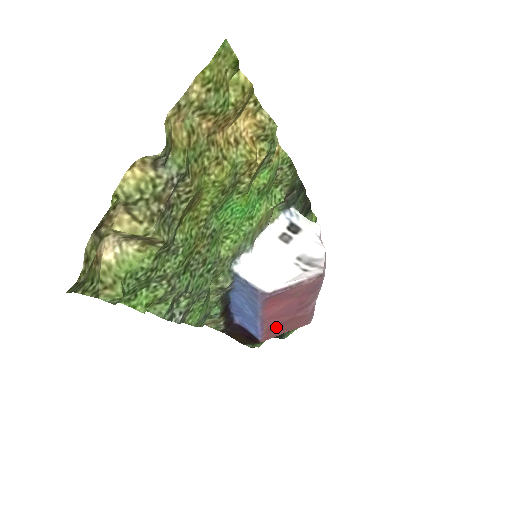
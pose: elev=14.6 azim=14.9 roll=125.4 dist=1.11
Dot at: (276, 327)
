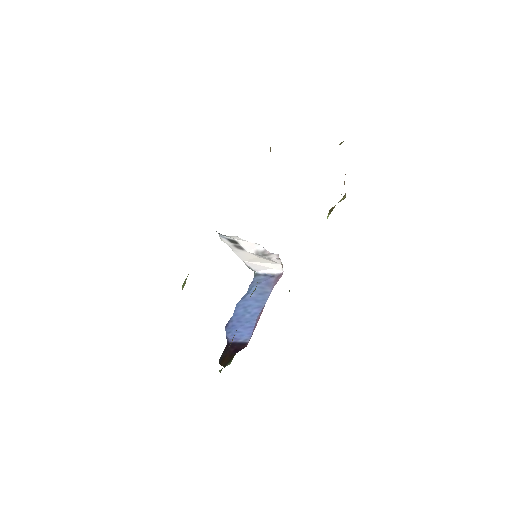
Dot at: occluded
